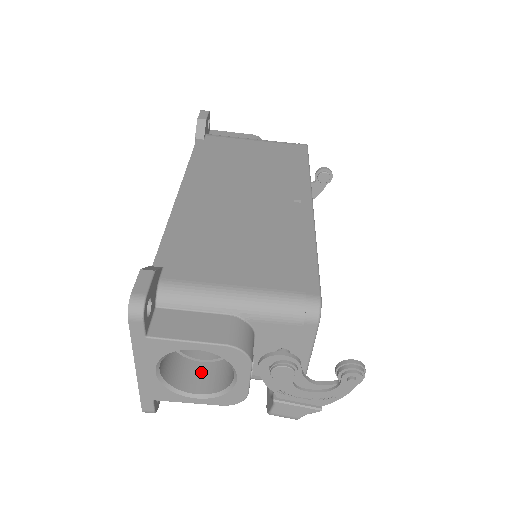
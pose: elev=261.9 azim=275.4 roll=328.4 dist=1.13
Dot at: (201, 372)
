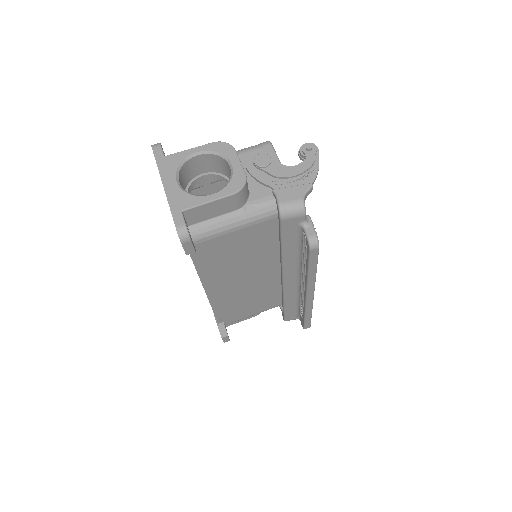
Dot at: occluded
